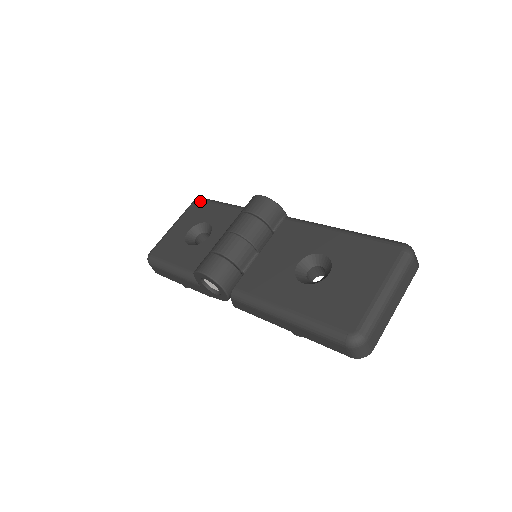
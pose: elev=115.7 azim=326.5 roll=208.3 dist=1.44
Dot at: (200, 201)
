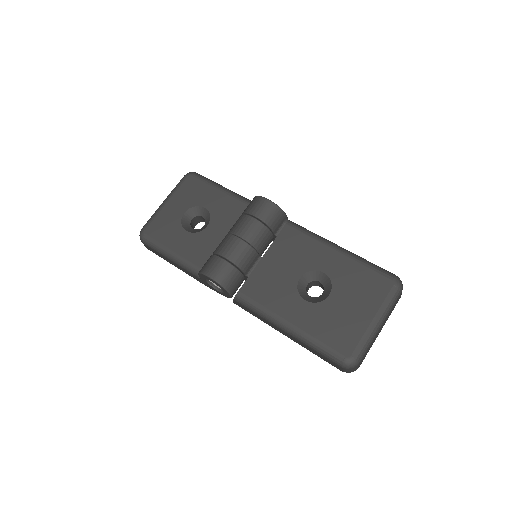
Dot at: (194, 178)
